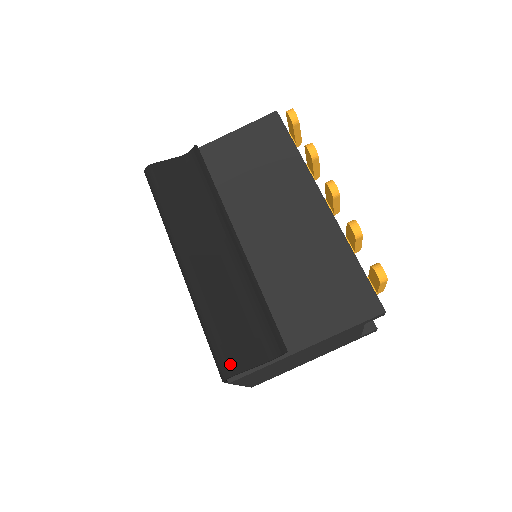
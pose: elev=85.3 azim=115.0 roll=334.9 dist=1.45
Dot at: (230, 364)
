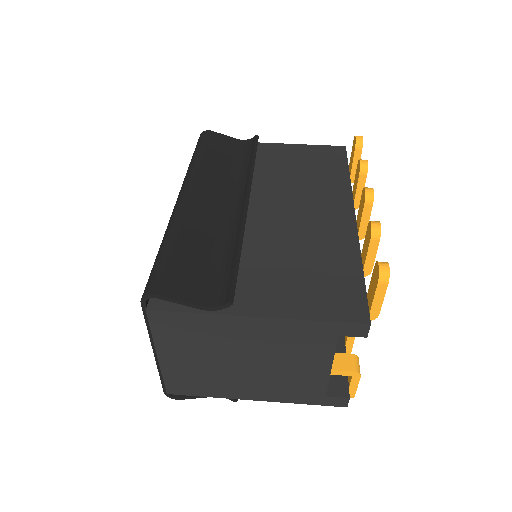
Dot at: (162, 284)
